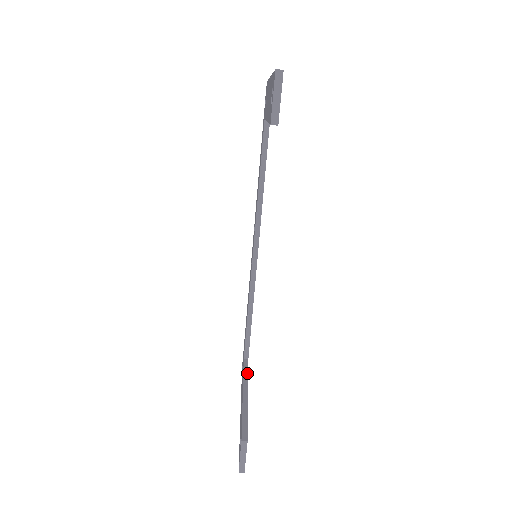
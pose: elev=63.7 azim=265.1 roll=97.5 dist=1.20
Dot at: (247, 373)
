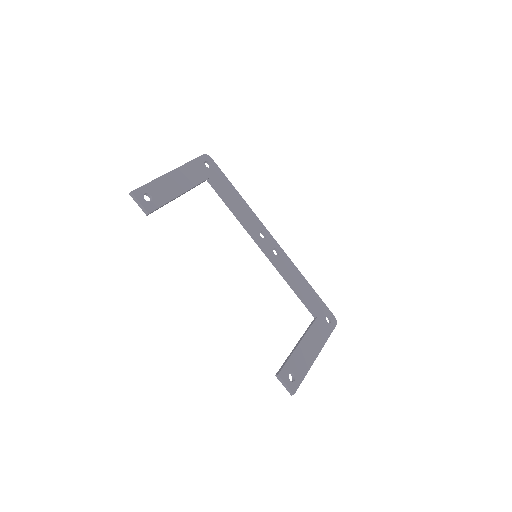
Dot at: (308, 328)
